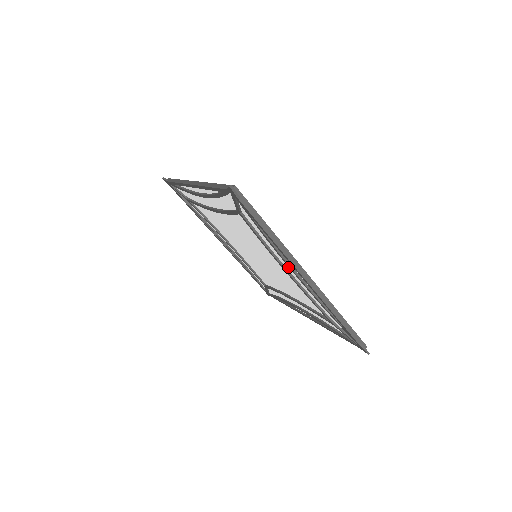
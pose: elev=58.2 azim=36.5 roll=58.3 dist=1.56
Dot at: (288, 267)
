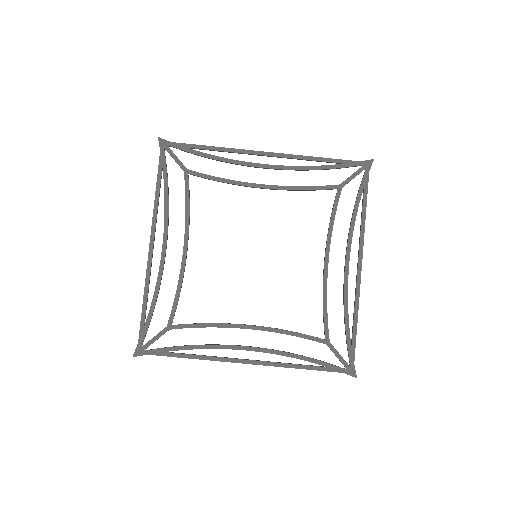
Dot at: (336, 257)
